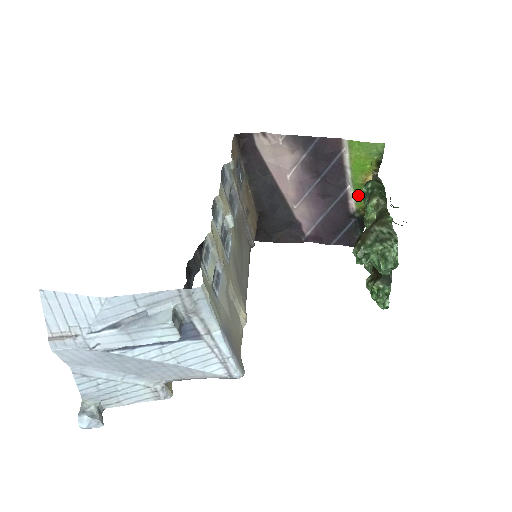
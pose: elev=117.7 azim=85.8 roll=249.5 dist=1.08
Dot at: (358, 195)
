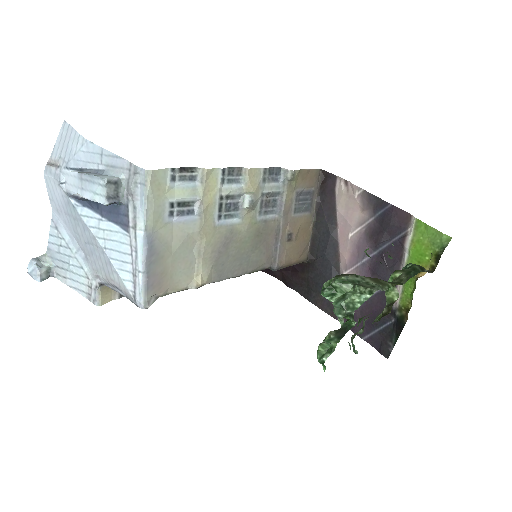
Dot at: (406, 289)
